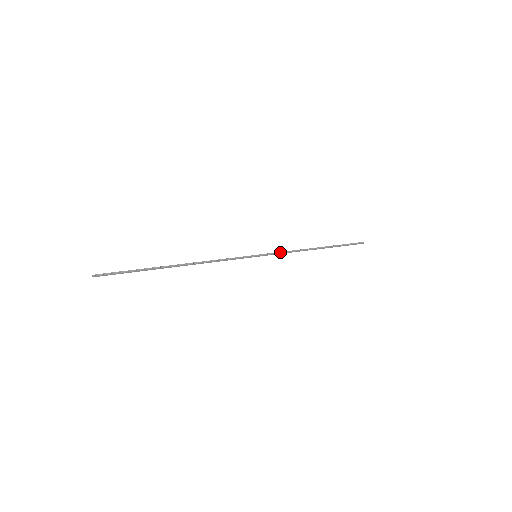
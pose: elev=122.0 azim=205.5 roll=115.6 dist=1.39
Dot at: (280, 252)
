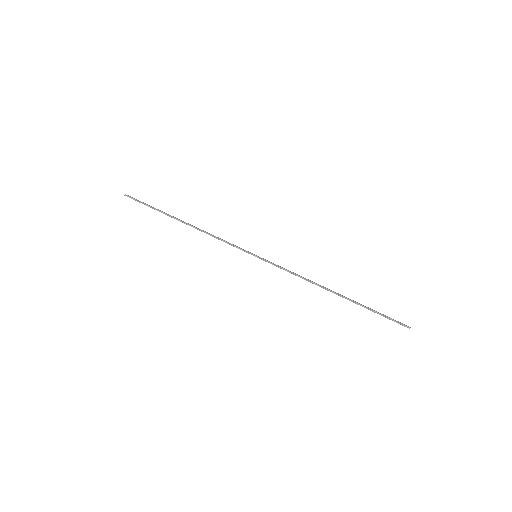
Dot at: (284, 268)
